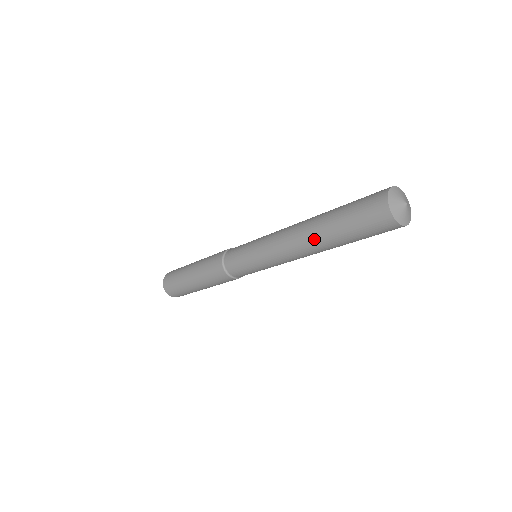
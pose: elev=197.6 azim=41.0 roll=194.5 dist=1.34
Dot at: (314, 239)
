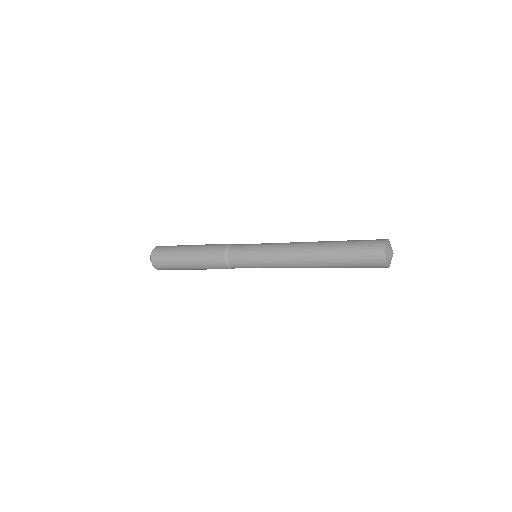
Dot at: (320, 262)
